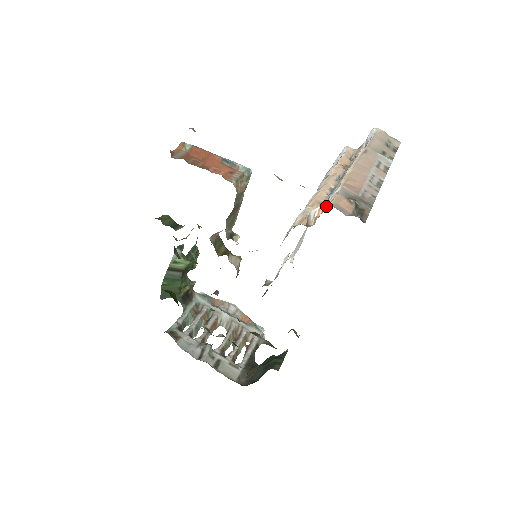
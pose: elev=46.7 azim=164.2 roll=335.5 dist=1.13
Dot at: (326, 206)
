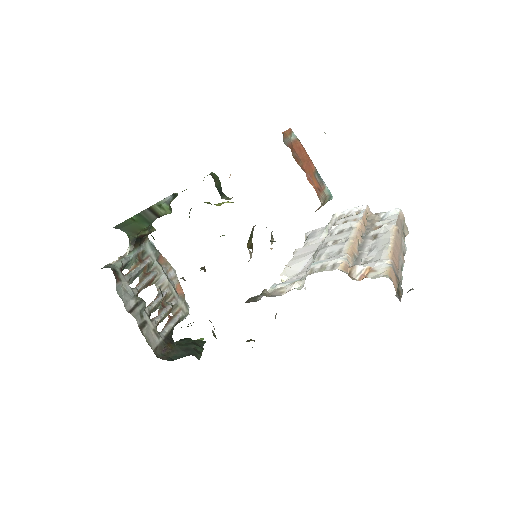
Dot at: (386, 276)
